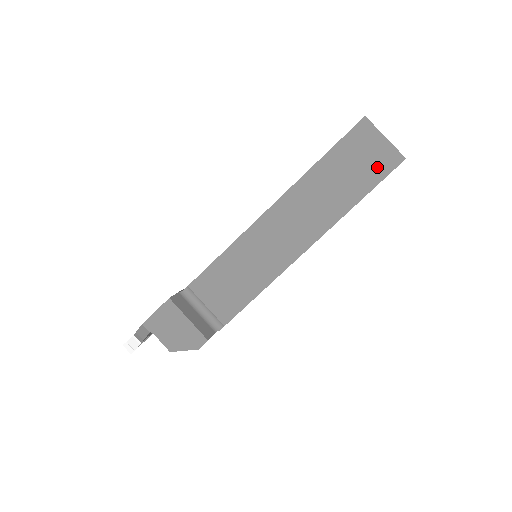
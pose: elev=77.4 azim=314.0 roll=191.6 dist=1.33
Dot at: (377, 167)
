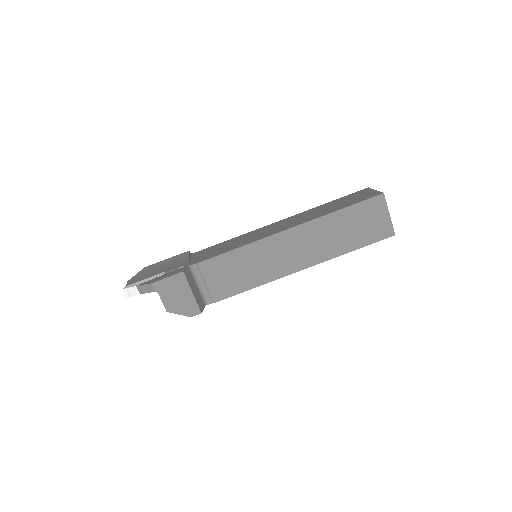
Dot at: (374, 233)
